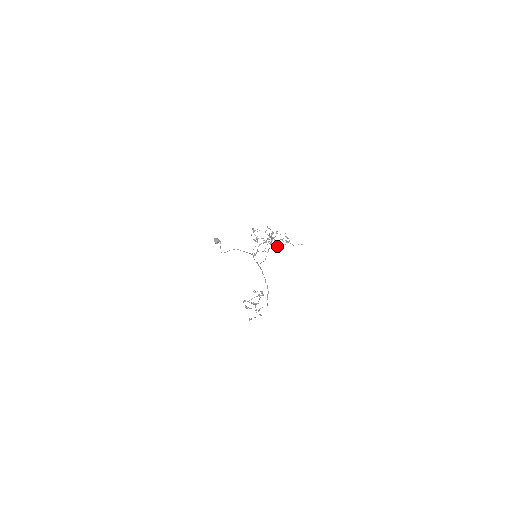
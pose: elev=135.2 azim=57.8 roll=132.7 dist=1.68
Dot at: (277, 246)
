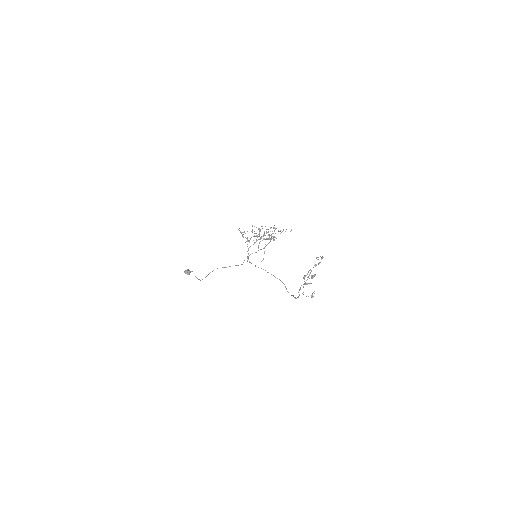
Dot at: (274, 237)
